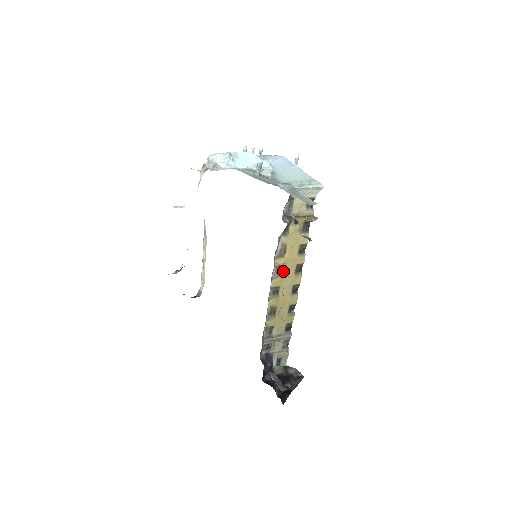
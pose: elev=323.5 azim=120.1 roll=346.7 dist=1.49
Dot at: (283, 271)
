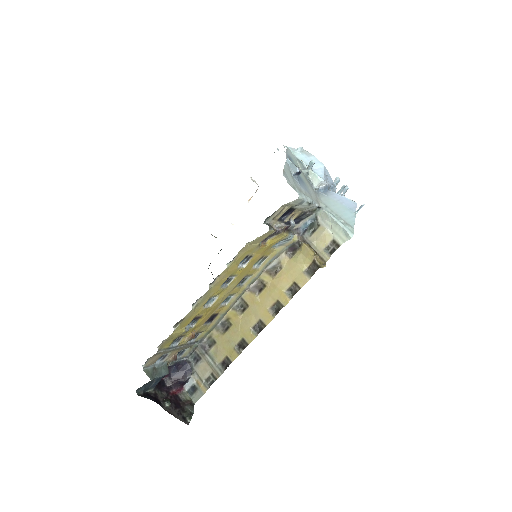
Dot at: (262, 292)
